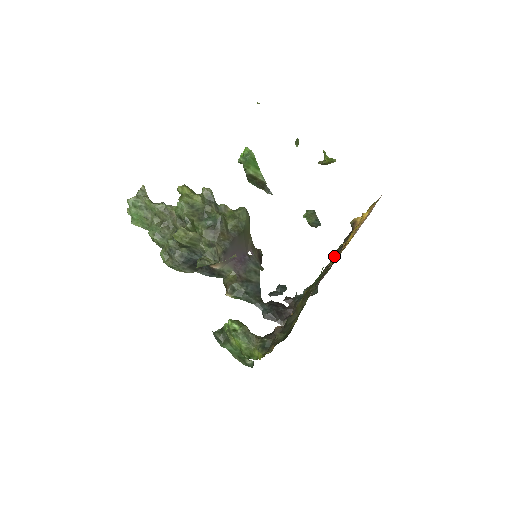
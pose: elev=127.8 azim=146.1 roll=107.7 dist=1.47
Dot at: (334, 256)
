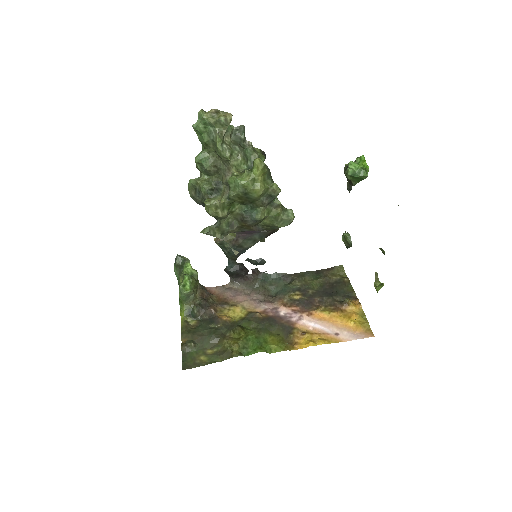
Dot at: (319, 282)
